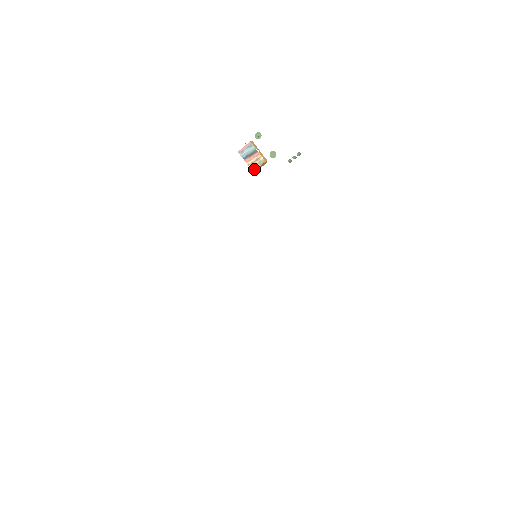
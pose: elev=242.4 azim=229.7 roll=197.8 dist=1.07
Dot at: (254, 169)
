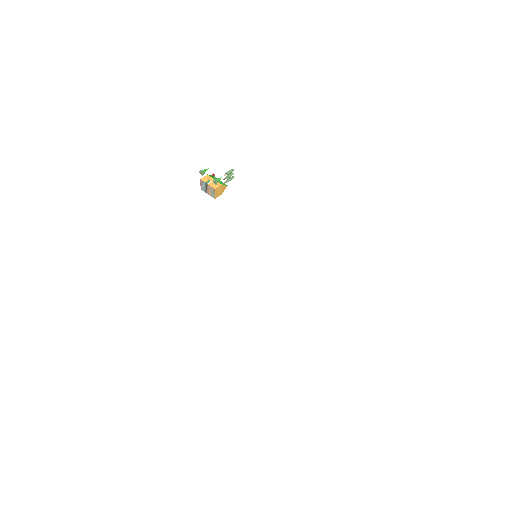
Dot at: (214, 197)
